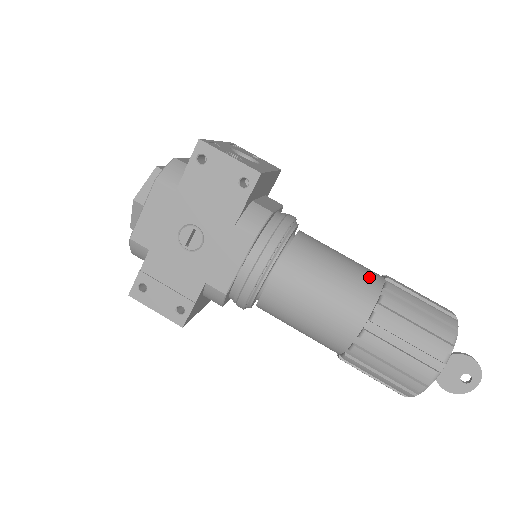
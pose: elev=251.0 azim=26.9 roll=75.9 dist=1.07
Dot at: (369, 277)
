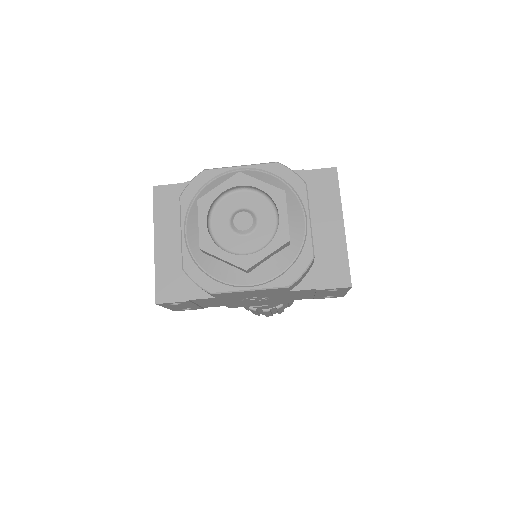
Dot at: occluded
